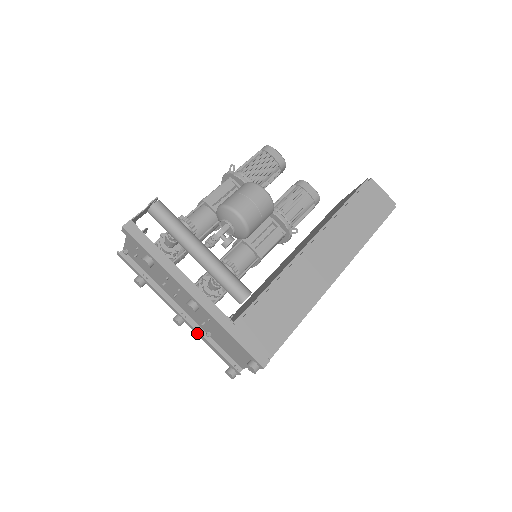
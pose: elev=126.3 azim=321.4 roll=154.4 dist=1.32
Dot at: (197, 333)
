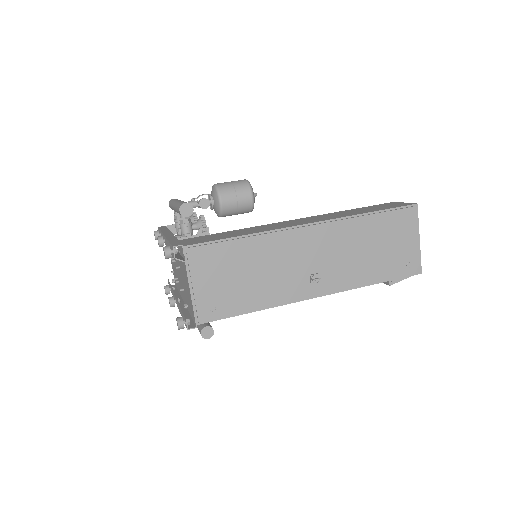
Dot at: occluded
